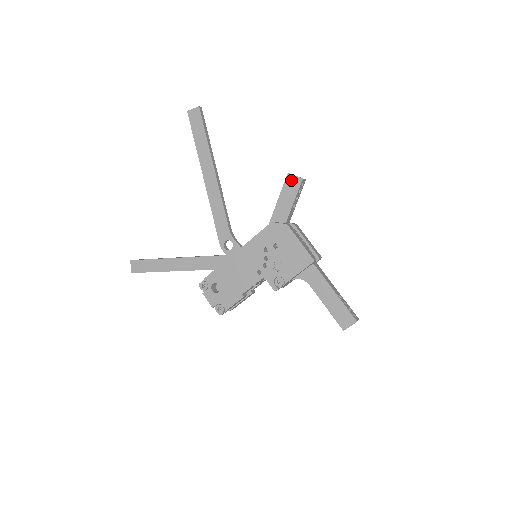
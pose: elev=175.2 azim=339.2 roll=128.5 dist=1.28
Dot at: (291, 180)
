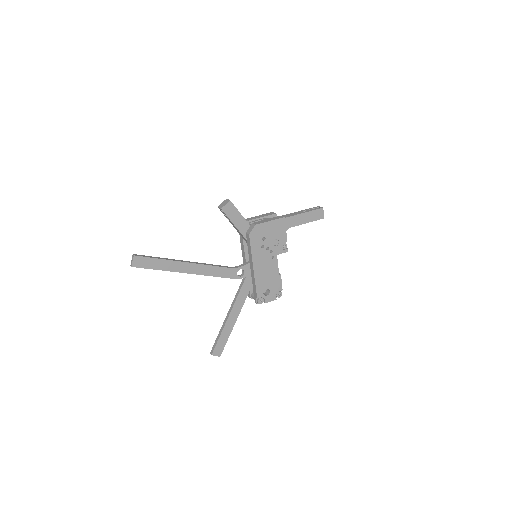
Dot at: (227, 209)
